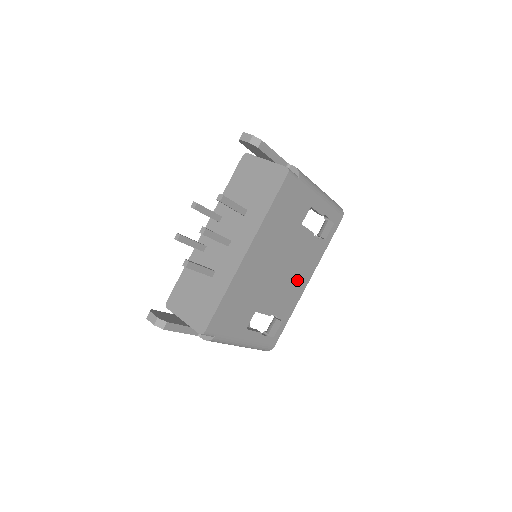
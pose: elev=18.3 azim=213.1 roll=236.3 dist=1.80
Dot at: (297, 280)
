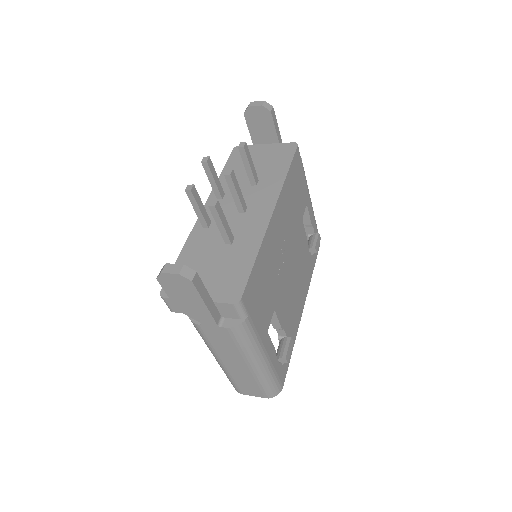
Dot at: (298, 295)
